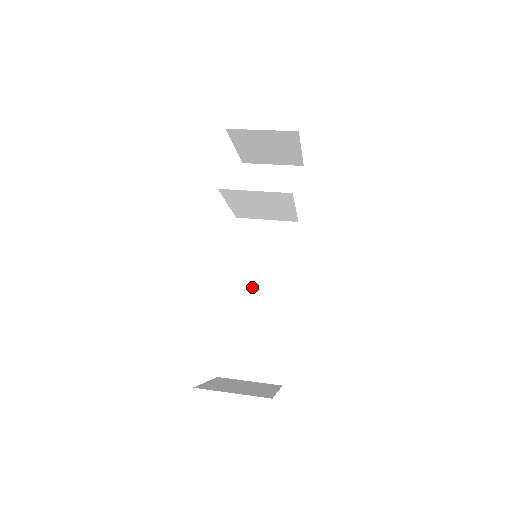
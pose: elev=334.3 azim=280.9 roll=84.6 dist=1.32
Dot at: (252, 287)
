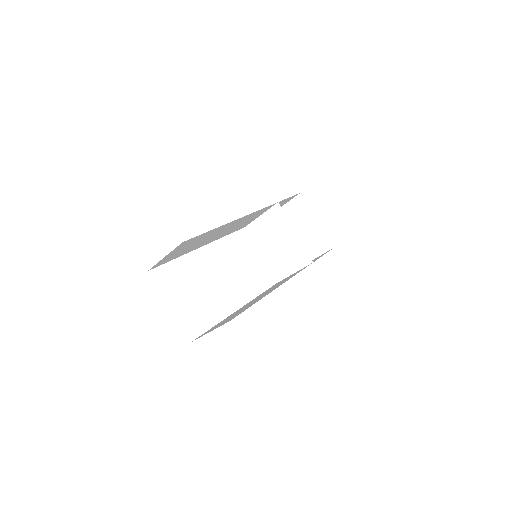
Dot at: occluded
